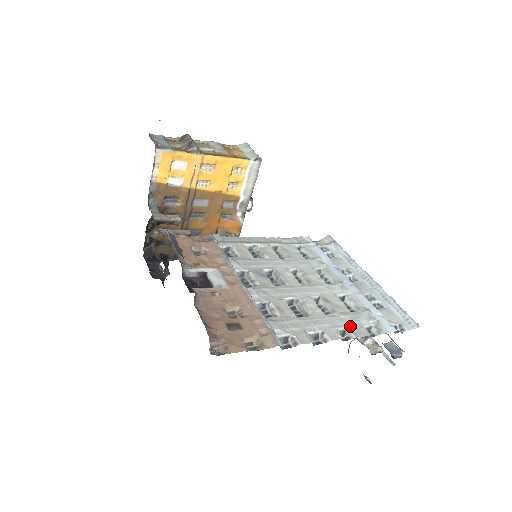
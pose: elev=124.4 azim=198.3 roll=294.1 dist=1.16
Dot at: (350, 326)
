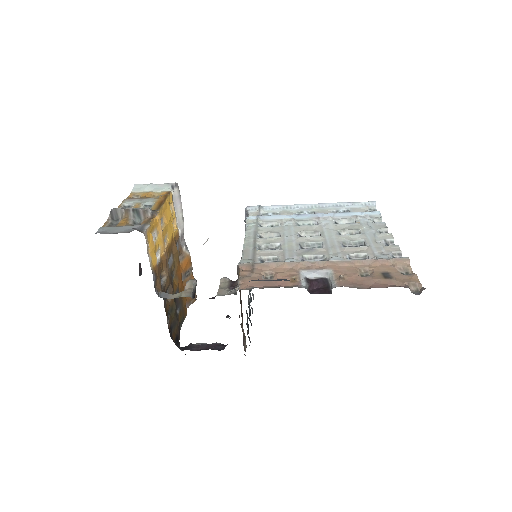
Dot at: (375, 228)
